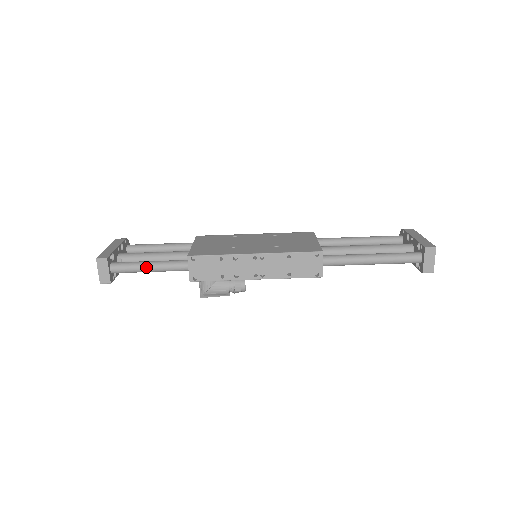
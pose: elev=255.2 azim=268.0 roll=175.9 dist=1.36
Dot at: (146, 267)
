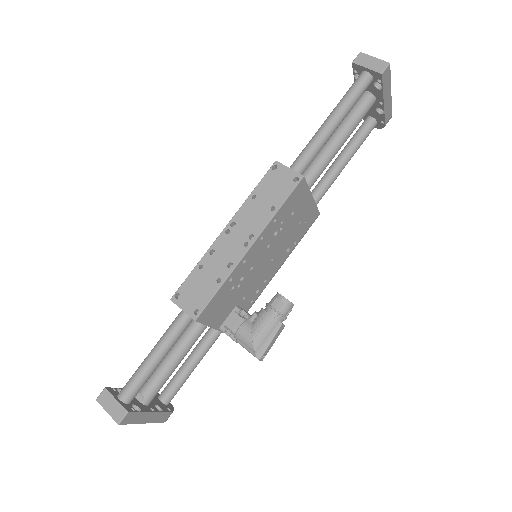
Dot at: (149, 358)
